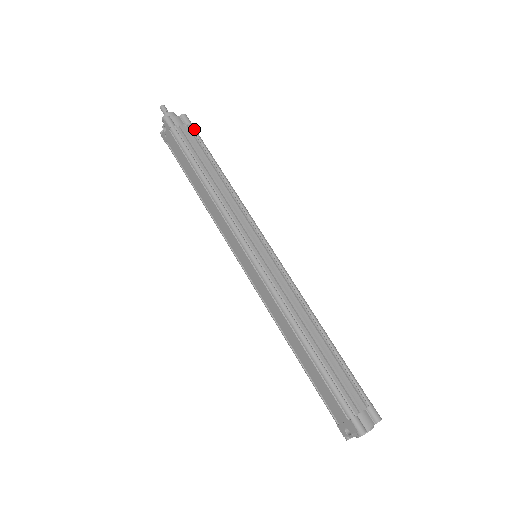
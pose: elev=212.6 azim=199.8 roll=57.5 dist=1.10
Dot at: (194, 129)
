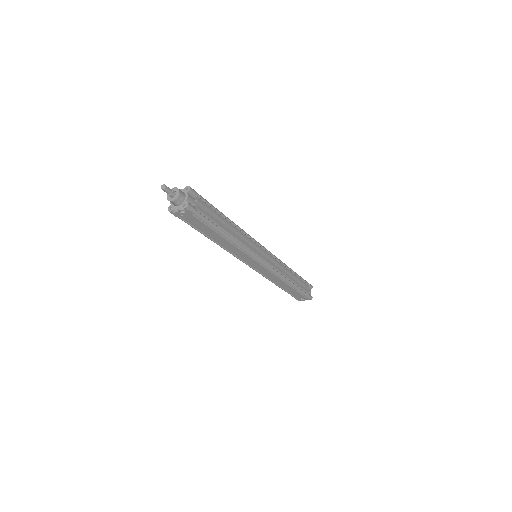
Dot at: (202, 198)
